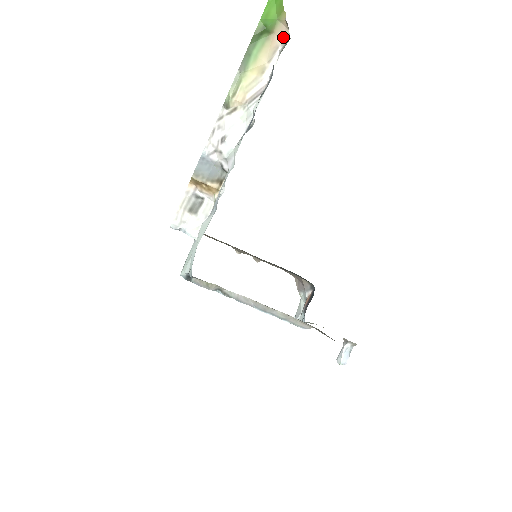
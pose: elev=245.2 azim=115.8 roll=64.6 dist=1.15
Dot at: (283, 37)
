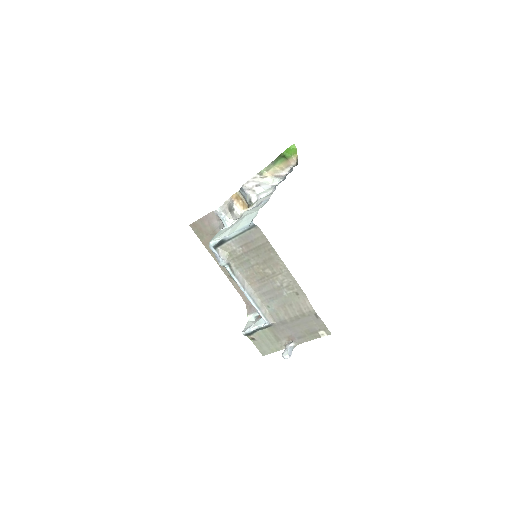
Dot at: (293, 164)
